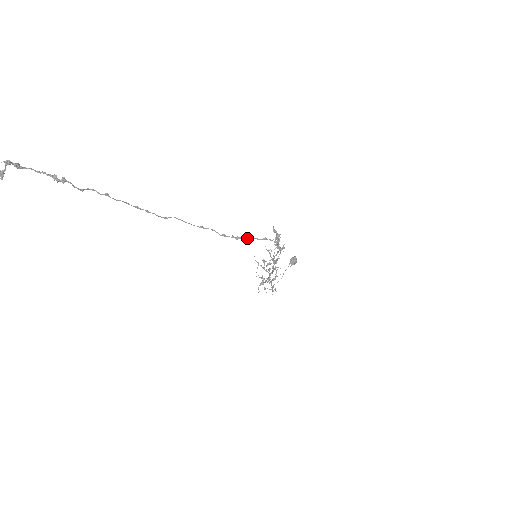
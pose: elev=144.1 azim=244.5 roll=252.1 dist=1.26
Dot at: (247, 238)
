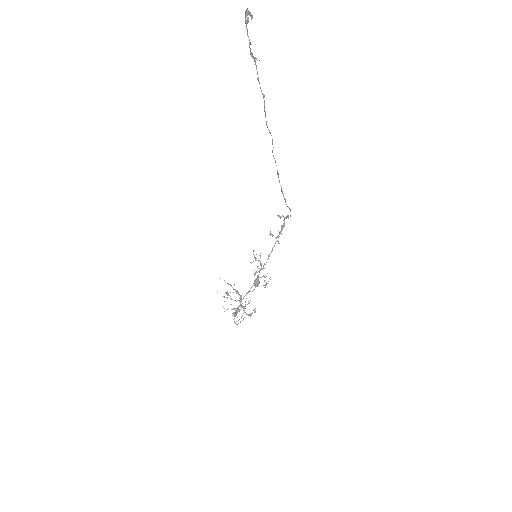
Dot at: (286, 204)
